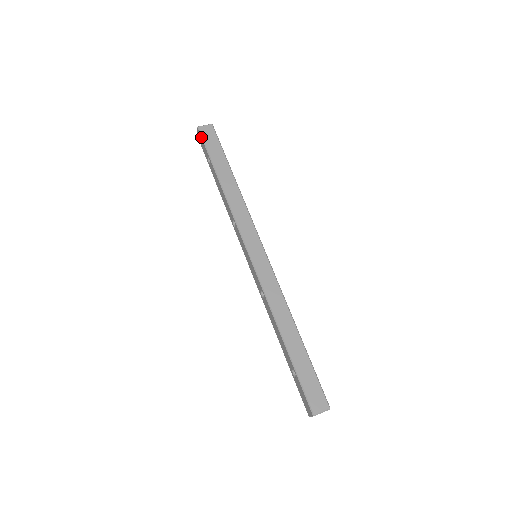
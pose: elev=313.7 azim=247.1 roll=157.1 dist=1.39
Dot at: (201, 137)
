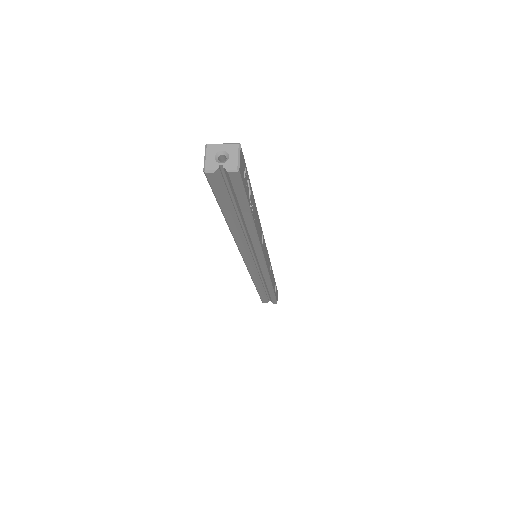
Dot at: occluded
